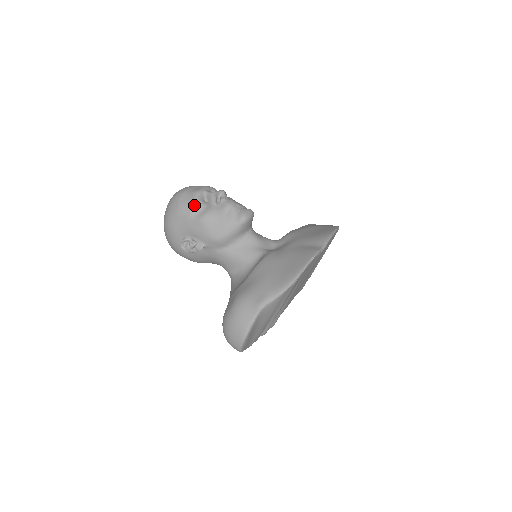
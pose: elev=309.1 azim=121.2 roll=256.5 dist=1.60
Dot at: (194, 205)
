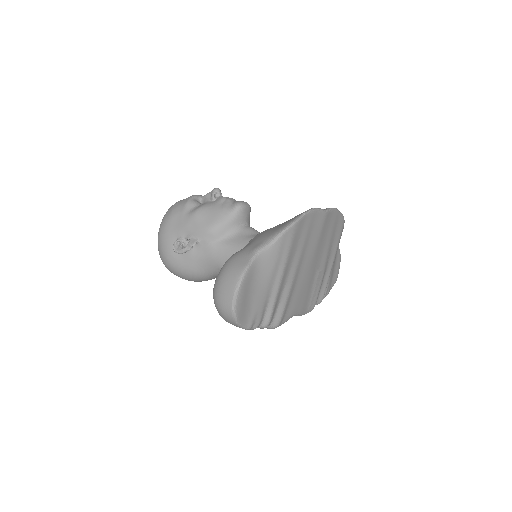
Dot at: (188, 203)
